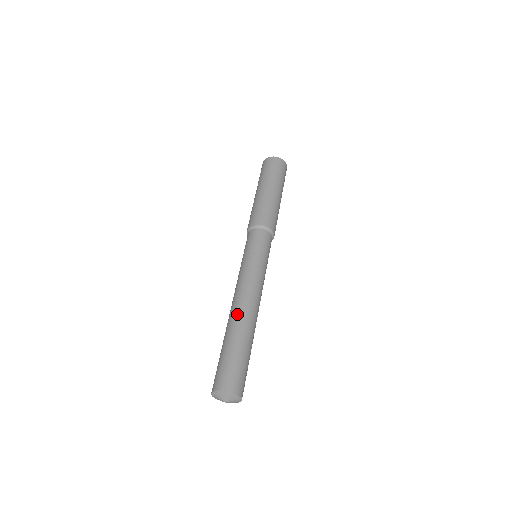
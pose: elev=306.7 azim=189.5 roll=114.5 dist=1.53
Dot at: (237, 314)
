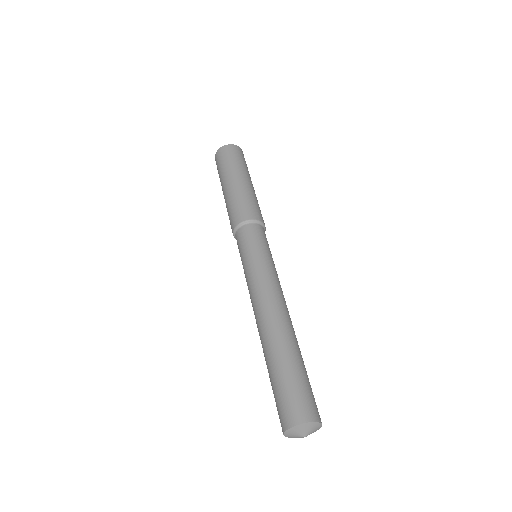
Dot at: (276, 325)
